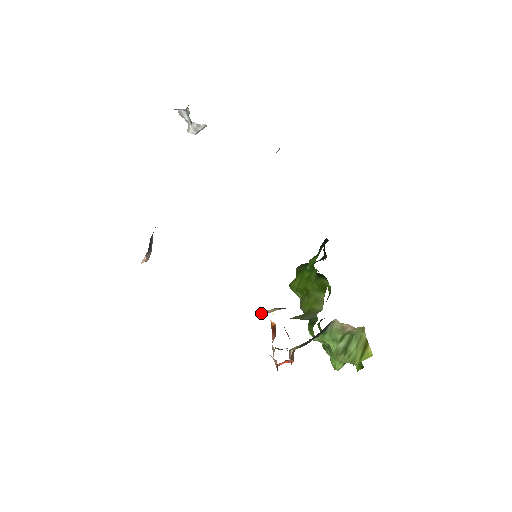
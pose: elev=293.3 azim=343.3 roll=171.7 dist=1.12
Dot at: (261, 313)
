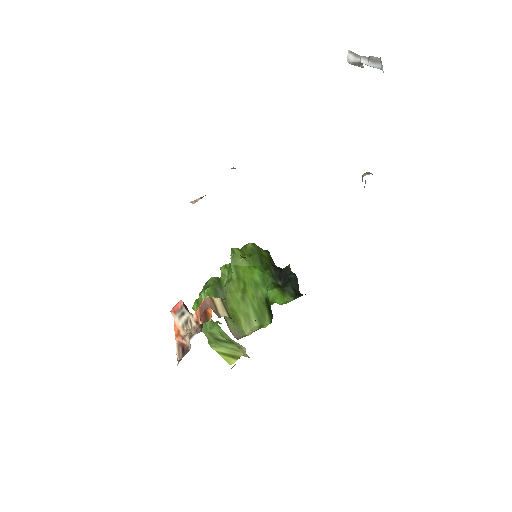
Dot at: (213, 303)
